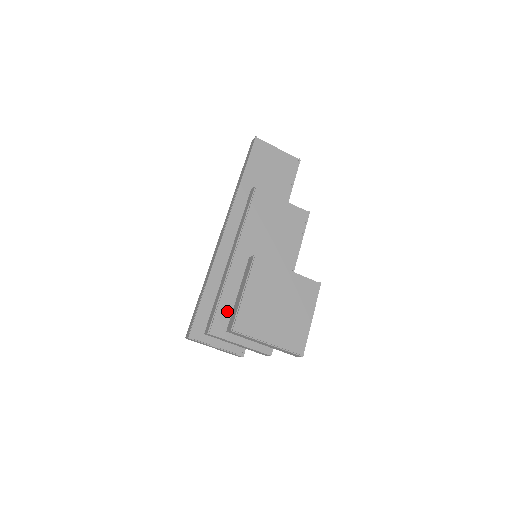
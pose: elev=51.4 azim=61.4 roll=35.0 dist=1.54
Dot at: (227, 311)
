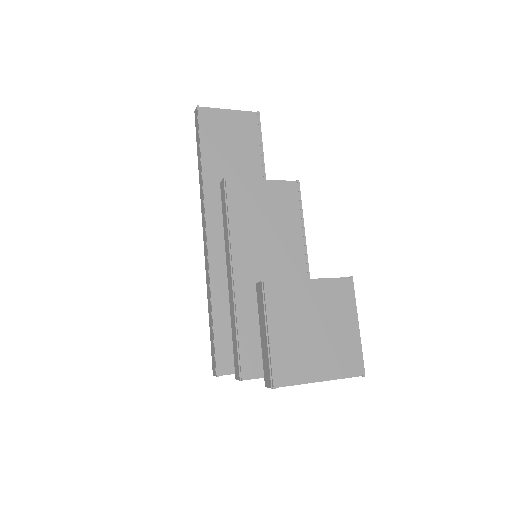
Dot at: (251, 344)
